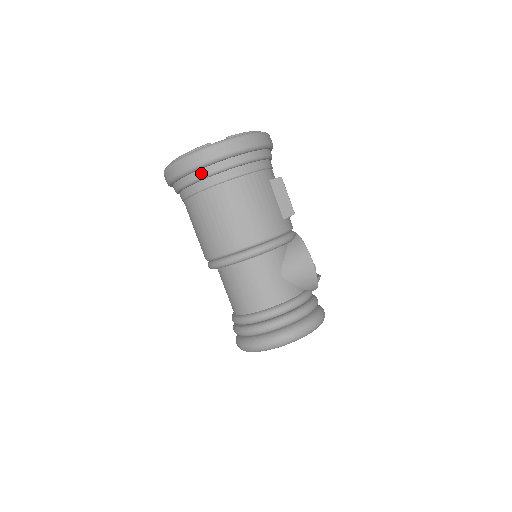
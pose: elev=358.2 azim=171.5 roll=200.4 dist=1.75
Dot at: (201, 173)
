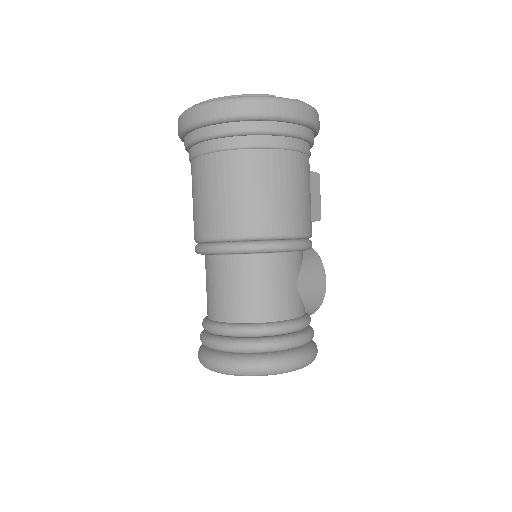
Dot at: (254, 126)
